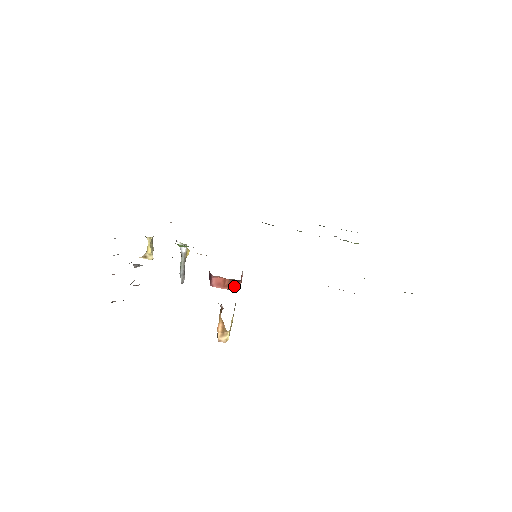
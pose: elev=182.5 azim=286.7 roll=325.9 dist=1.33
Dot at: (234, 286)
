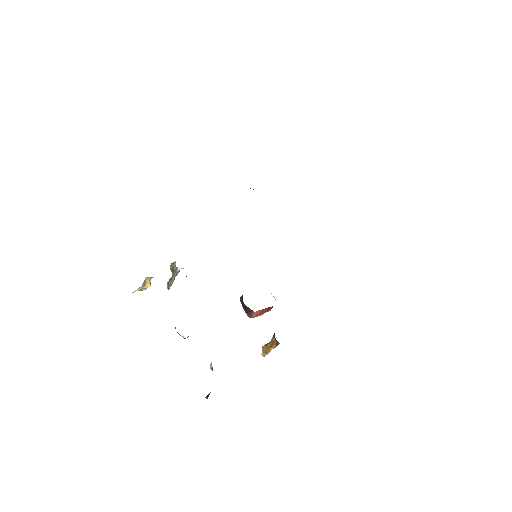
Dot at: (269, 310)
